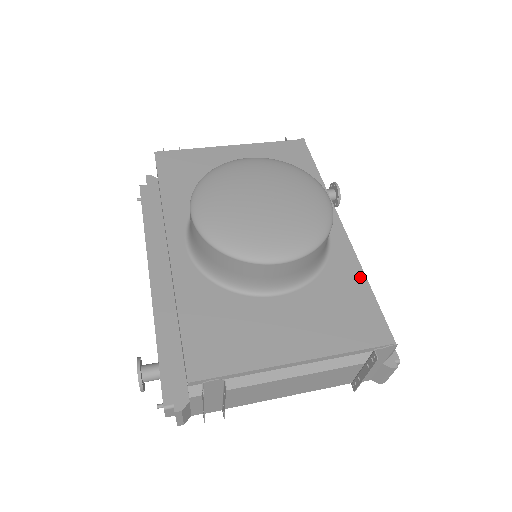
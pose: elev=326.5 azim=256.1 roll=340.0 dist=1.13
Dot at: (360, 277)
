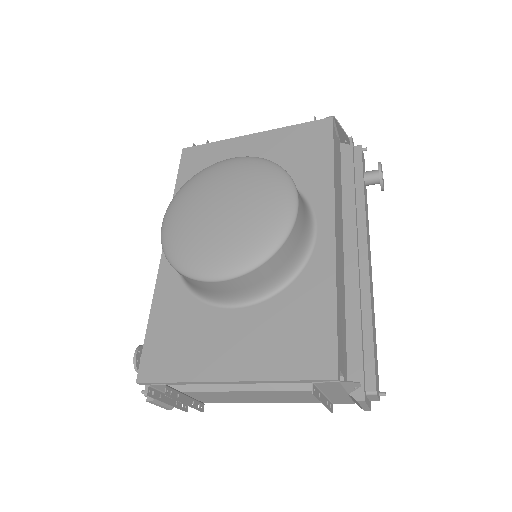
Dot at: (329, 294)
